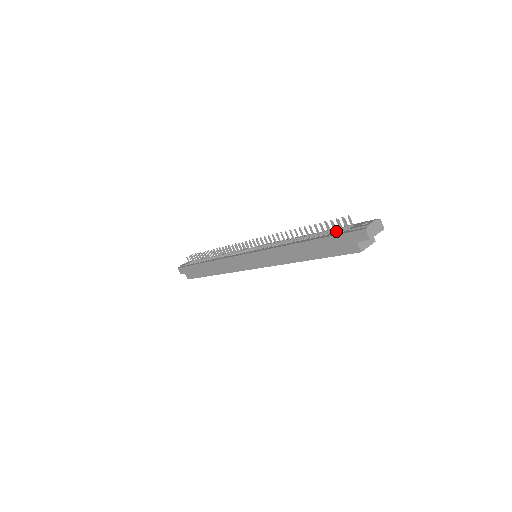
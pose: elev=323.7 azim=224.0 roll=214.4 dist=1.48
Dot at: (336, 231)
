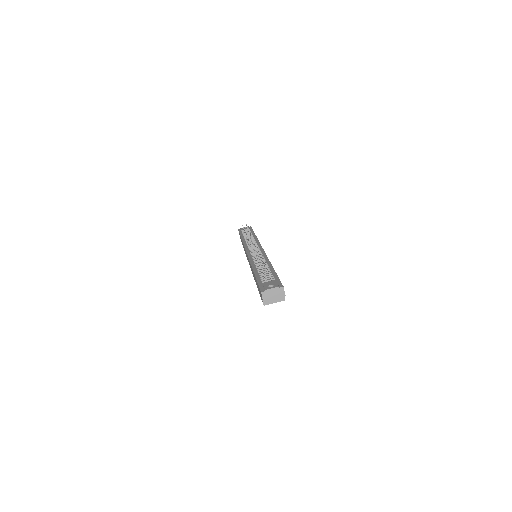
Dot at: occluded
